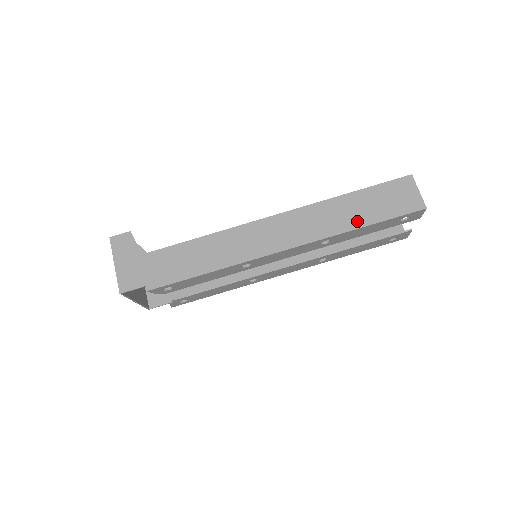
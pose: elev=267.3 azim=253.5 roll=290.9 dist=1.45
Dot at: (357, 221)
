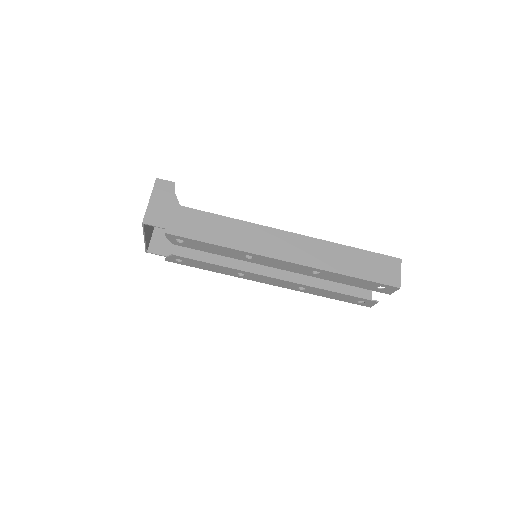
Dot at: (347, 269)
